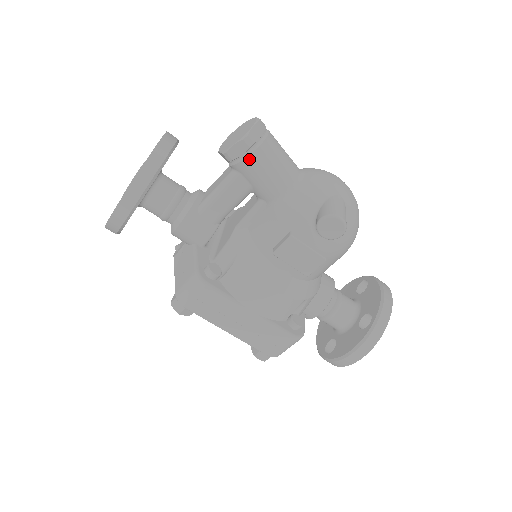
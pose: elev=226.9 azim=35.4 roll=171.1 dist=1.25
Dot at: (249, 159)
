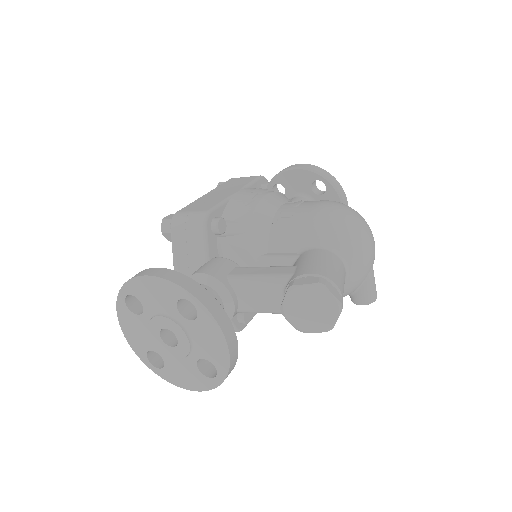
Dot at: occluded
